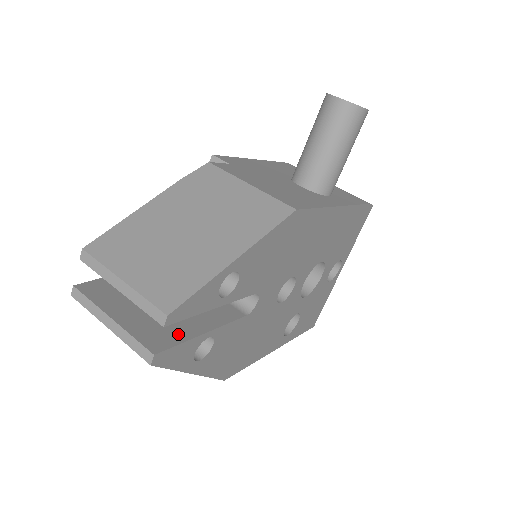
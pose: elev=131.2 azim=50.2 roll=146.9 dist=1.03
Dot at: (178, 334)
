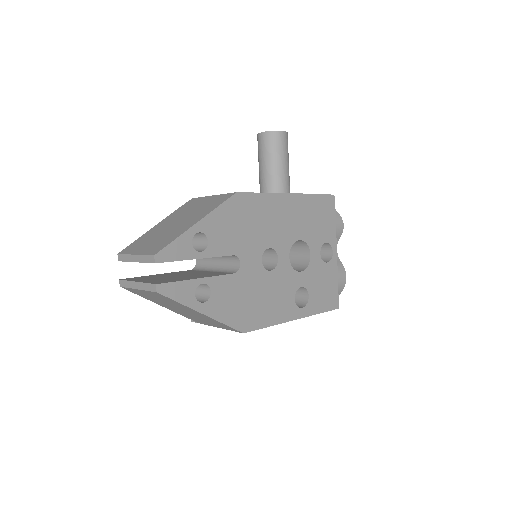
Dot at: (177, 280)
